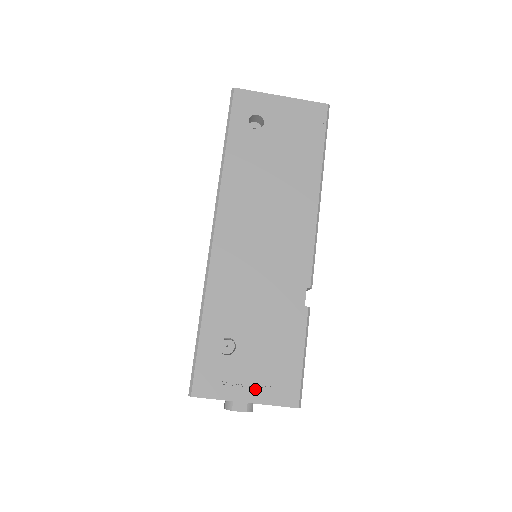
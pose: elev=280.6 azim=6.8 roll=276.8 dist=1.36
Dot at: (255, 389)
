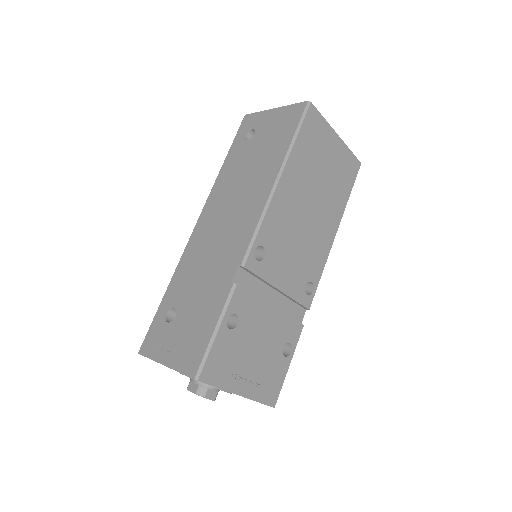
Dot at: (173, 354)
